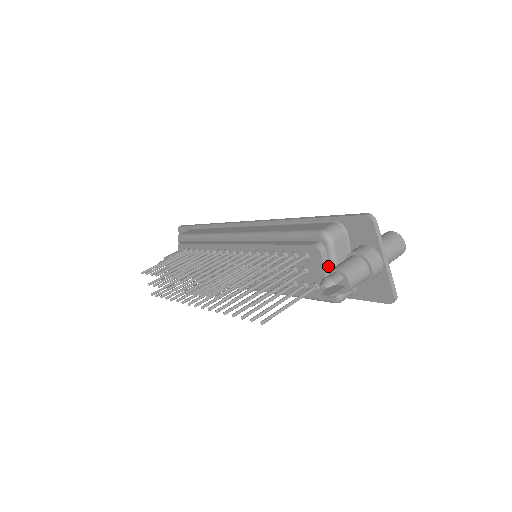
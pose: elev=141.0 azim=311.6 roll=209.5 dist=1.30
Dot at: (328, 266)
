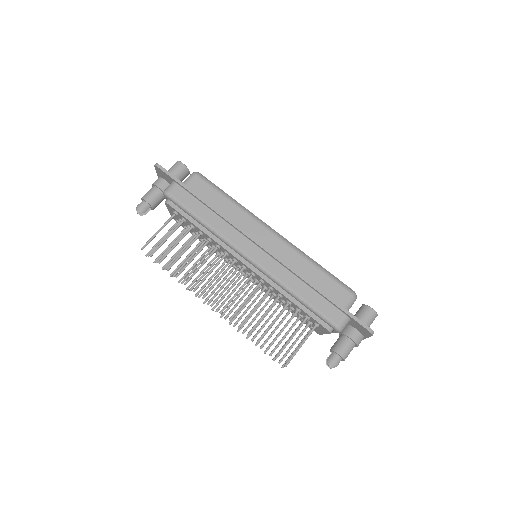
Dot at: occluded
